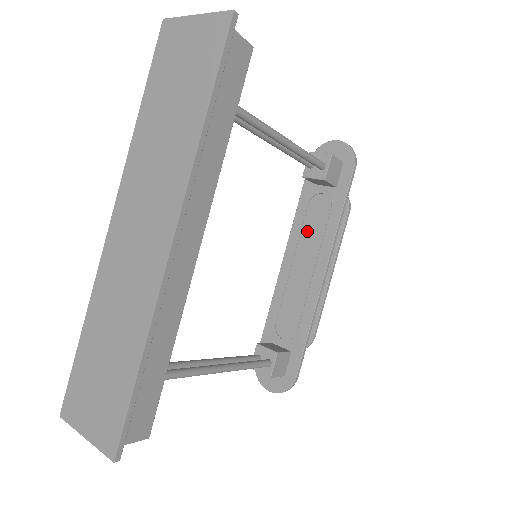
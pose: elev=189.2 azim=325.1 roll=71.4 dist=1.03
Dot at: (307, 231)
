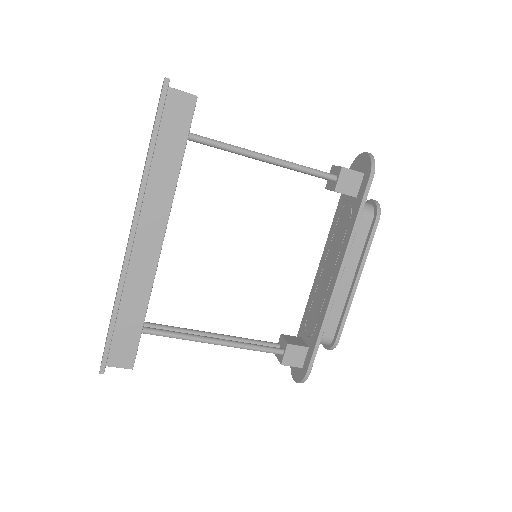
Dot at: (335, 239)
